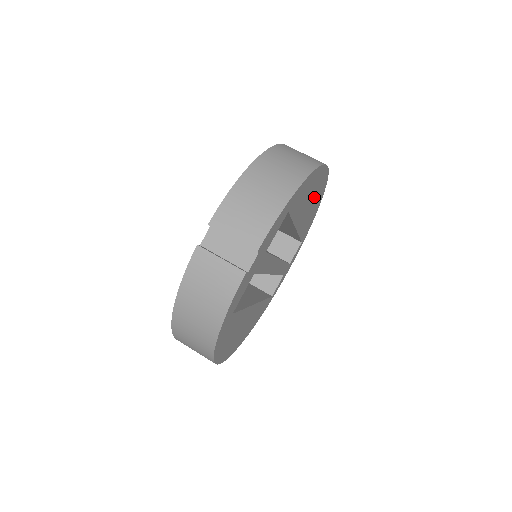
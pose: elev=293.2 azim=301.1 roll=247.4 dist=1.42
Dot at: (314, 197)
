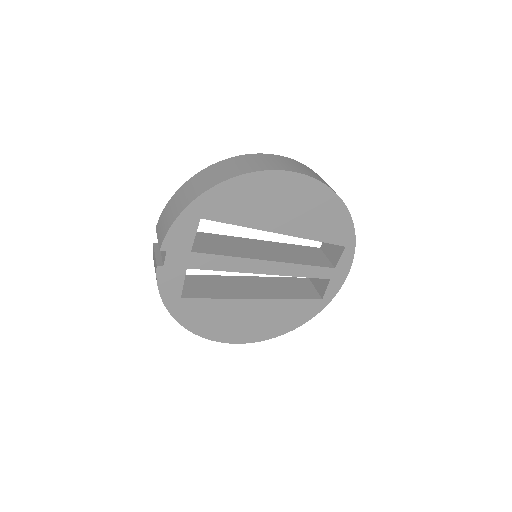
Dot at: (292, 201)
